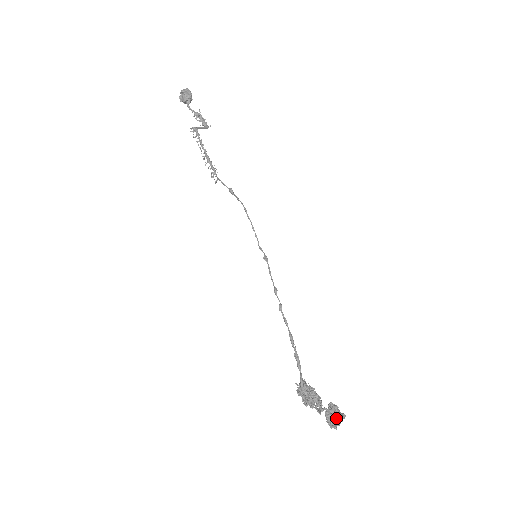
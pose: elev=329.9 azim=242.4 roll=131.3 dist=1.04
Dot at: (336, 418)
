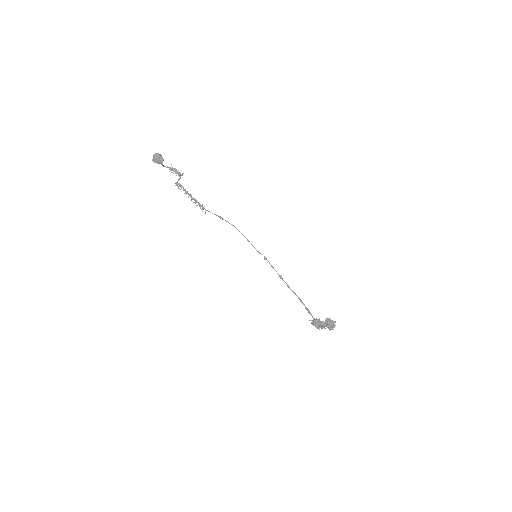
Dot at: (332, 325)
